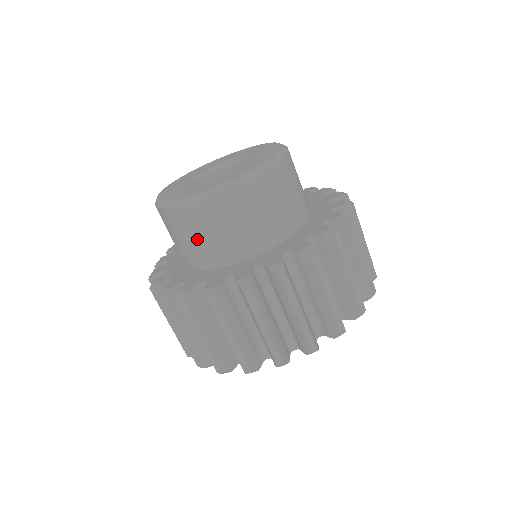
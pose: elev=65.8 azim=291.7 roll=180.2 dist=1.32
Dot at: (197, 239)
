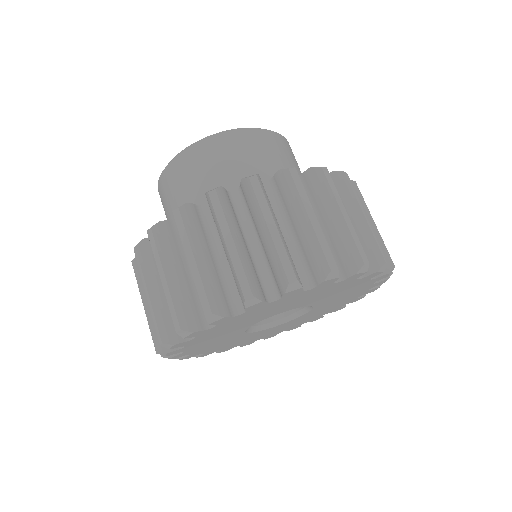
Dot at: (200, 180)
